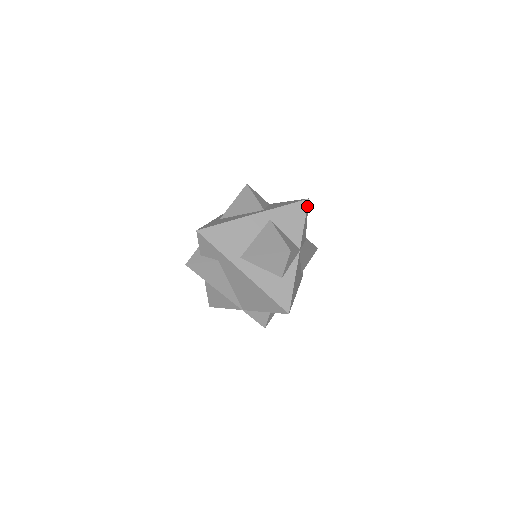
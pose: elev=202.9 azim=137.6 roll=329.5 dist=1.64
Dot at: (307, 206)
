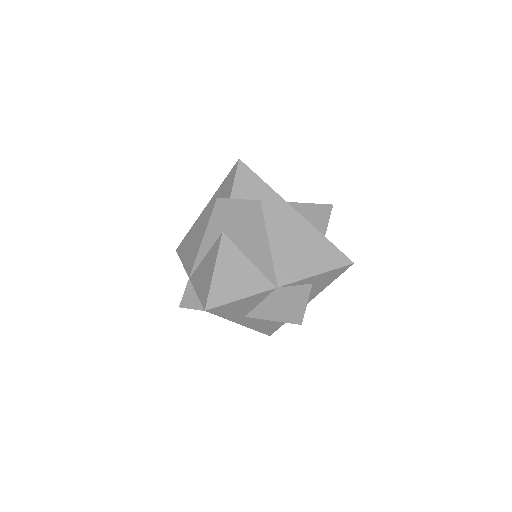
Dot at: occluded
